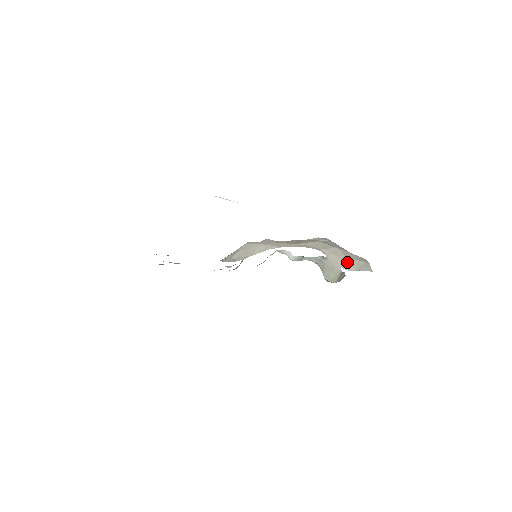
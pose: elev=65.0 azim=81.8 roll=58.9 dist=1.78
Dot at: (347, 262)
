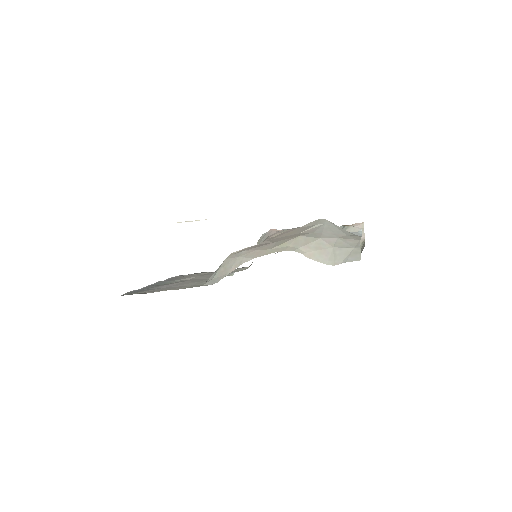
Dot at: (332, 254)
